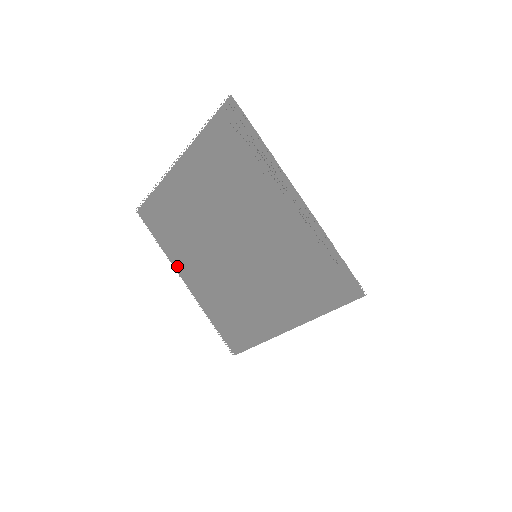
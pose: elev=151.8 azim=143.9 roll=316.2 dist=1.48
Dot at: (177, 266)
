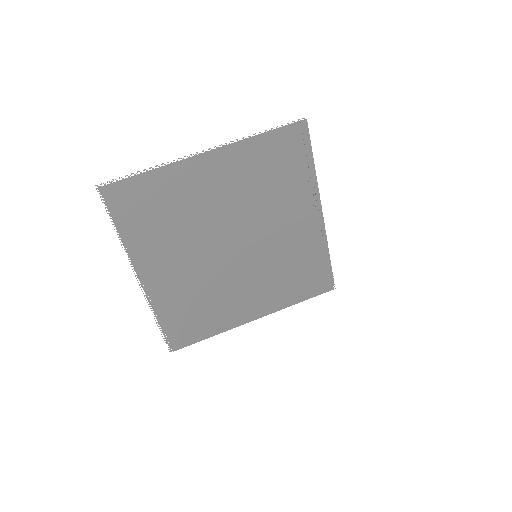
Dot at: (137, 259)
